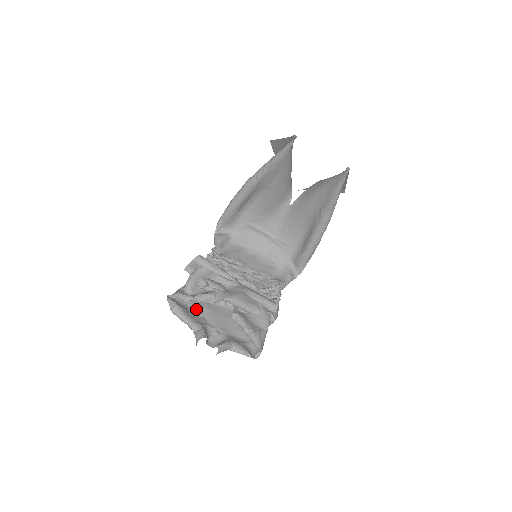
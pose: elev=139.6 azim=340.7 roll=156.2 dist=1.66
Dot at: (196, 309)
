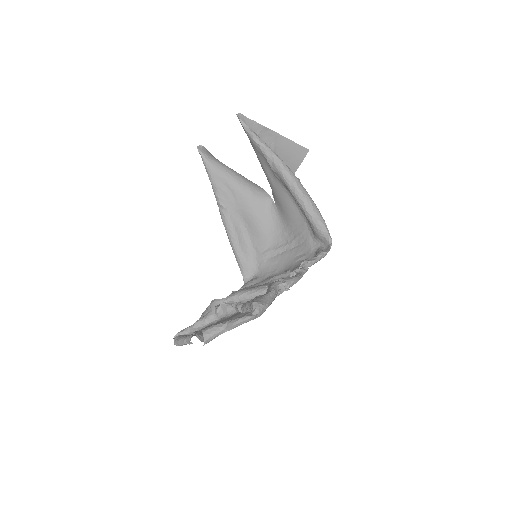
Dot at: occluded
